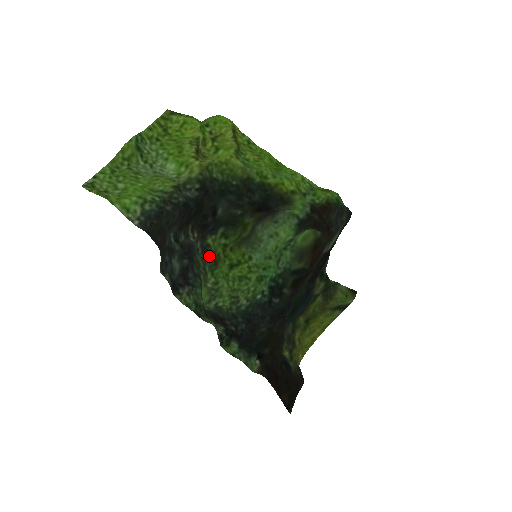
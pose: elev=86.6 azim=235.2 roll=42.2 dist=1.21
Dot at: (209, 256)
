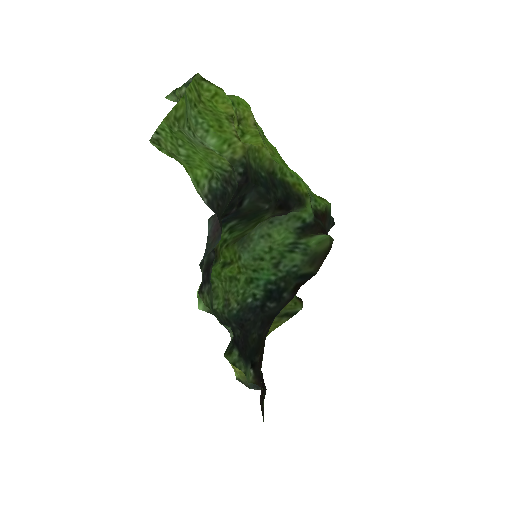
Dot at: occluded
